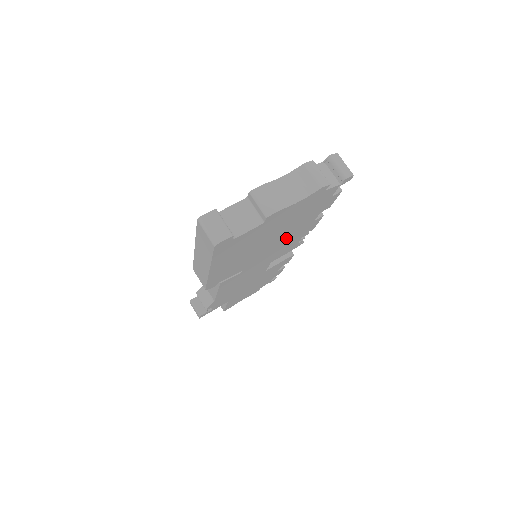
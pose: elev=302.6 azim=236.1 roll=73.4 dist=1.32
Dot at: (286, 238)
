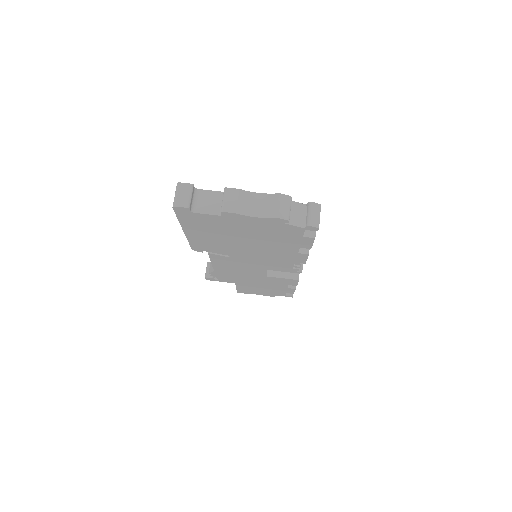
Dot at: (269, 251)
